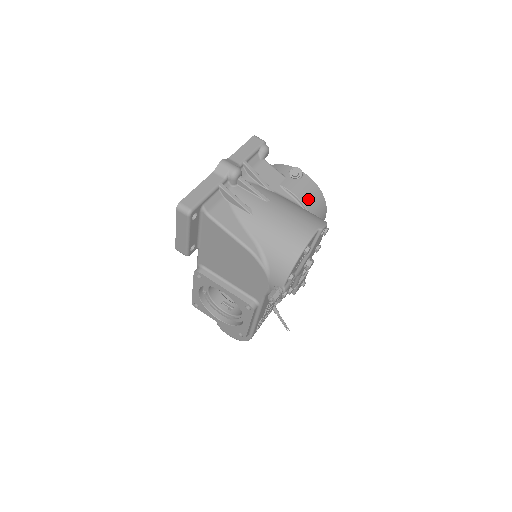
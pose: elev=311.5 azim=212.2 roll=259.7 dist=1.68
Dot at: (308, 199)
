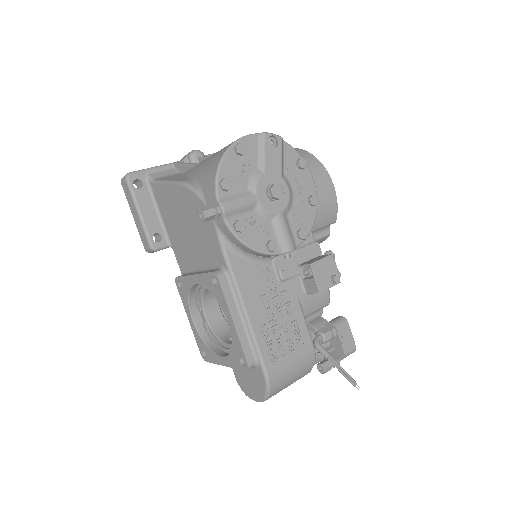
Dot at: occluded
